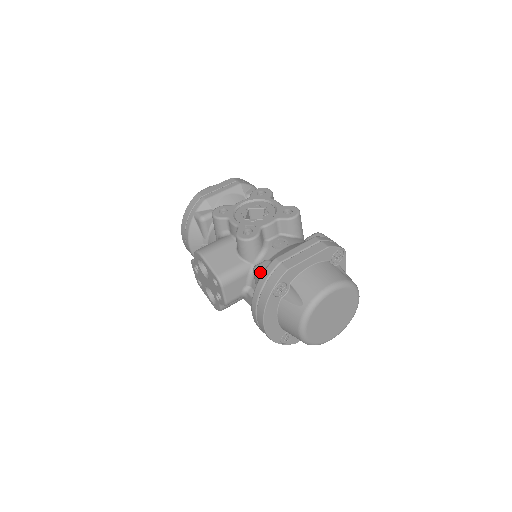
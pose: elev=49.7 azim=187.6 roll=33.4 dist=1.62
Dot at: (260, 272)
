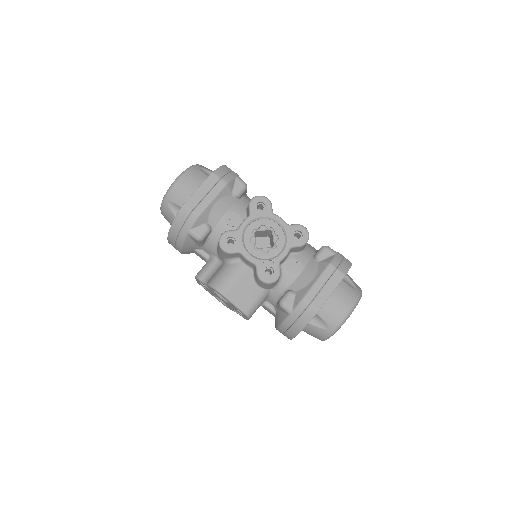
Dot at: (289, 310)
